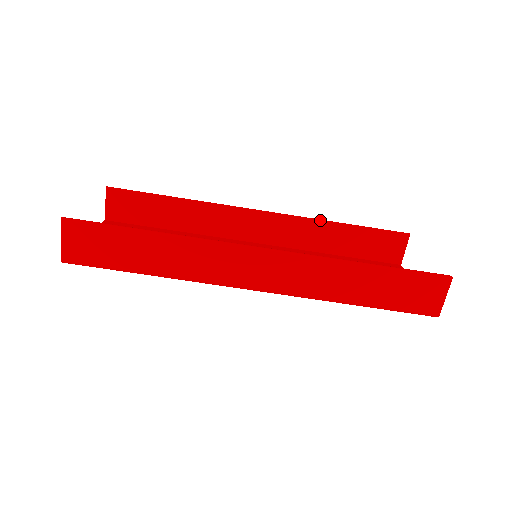
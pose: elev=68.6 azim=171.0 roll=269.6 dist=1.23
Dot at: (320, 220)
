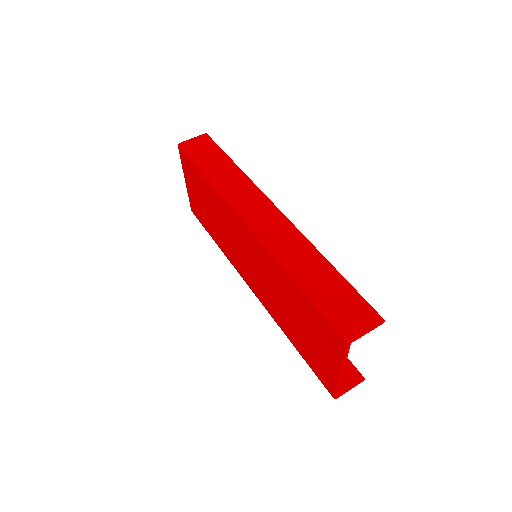
Dot at: occluded
